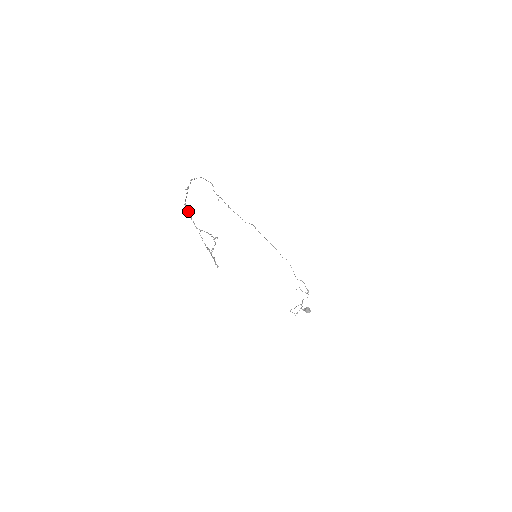
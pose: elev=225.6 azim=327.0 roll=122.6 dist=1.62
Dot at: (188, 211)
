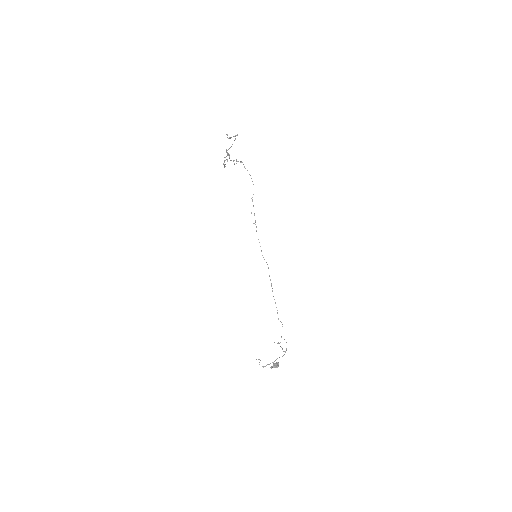
Dot at: (227, 154)
